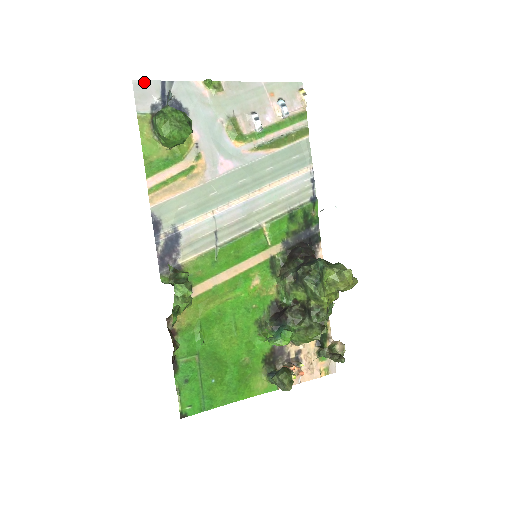
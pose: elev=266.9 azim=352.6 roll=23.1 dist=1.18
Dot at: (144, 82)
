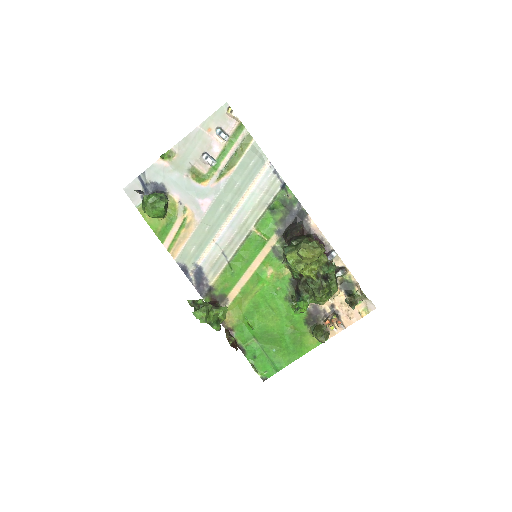
Dot at: (129, 185)
